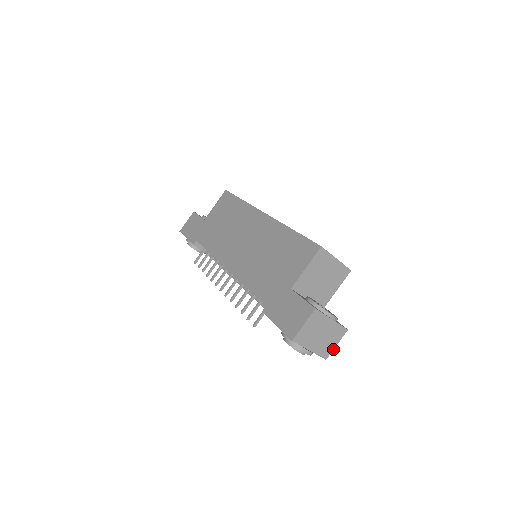
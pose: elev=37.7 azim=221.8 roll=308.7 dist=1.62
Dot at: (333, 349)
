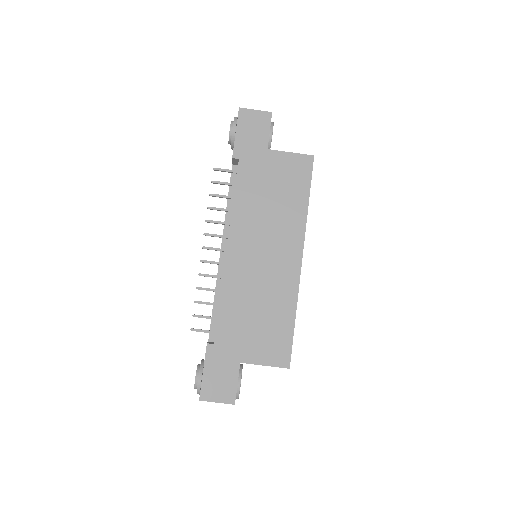
Dot at: occluded
